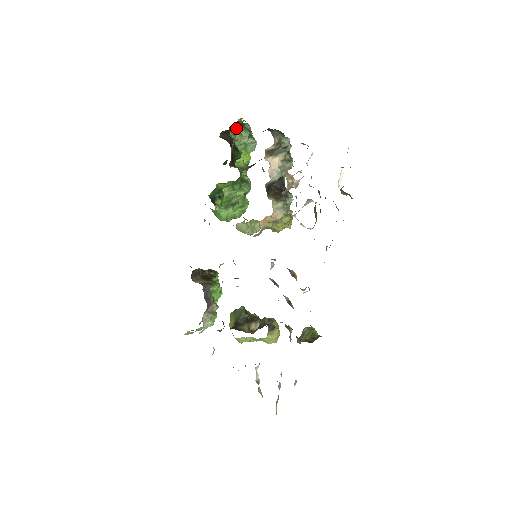
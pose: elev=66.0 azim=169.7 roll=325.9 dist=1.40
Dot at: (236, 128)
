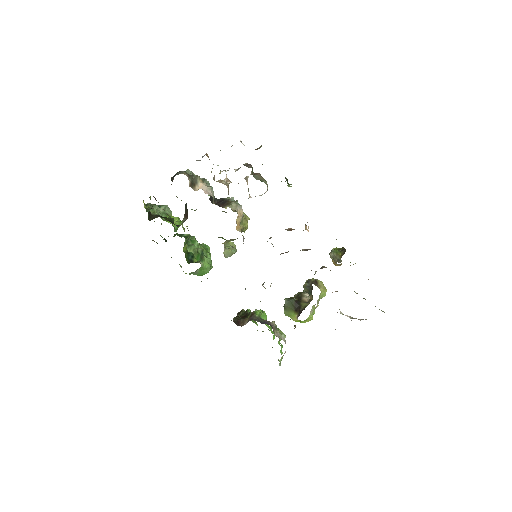
Dot at: occluded
